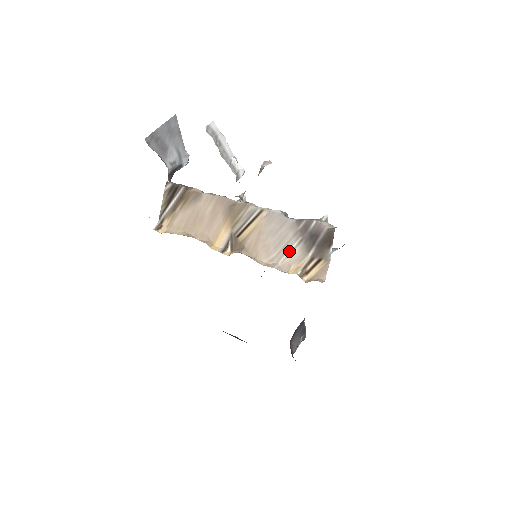
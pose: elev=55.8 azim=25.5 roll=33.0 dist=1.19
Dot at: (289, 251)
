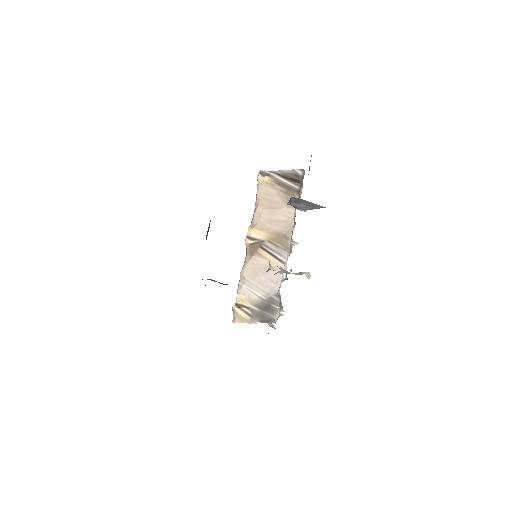
Dot at: (254, 291)
